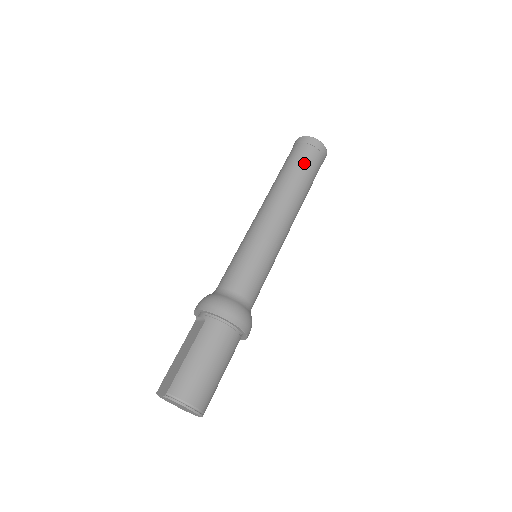
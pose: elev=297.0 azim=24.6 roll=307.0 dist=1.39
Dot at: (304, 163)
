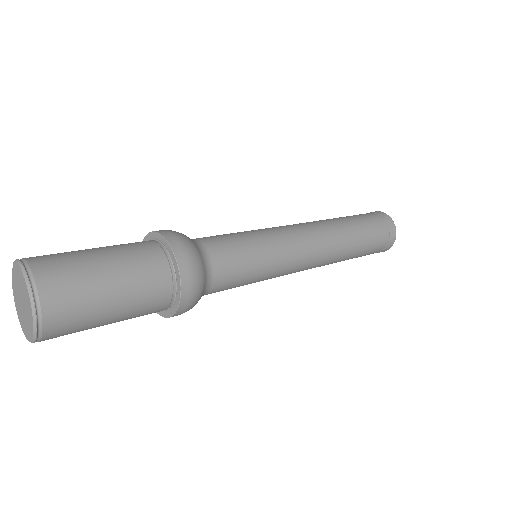
Dot at: (360, 217)
